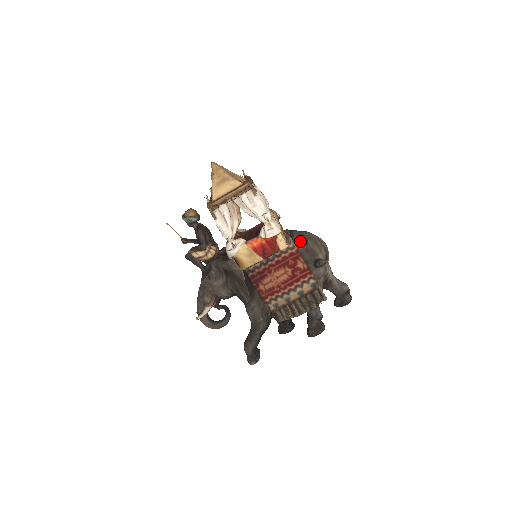
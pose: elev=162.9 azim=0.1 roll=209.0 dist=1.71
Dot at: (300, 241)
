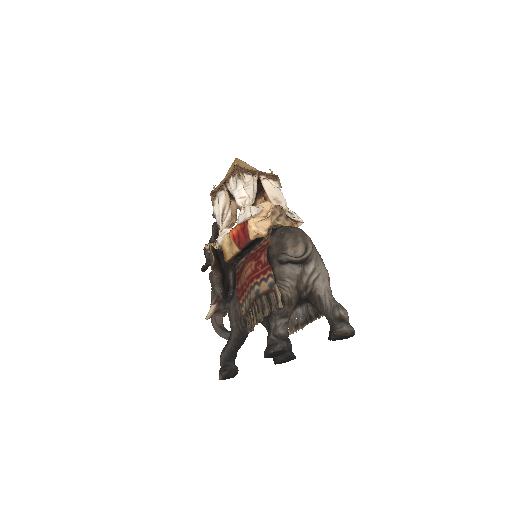
Dot at: (279, 234)
